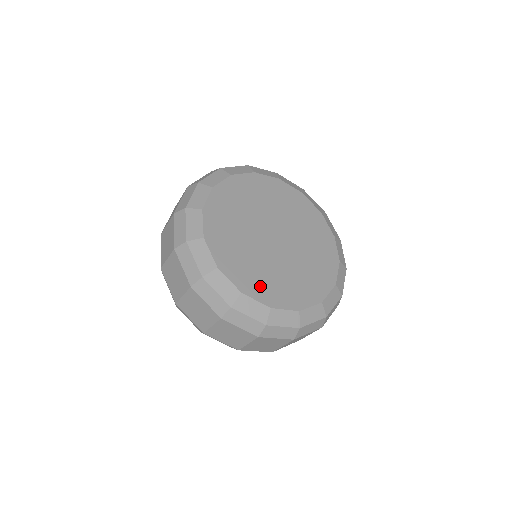
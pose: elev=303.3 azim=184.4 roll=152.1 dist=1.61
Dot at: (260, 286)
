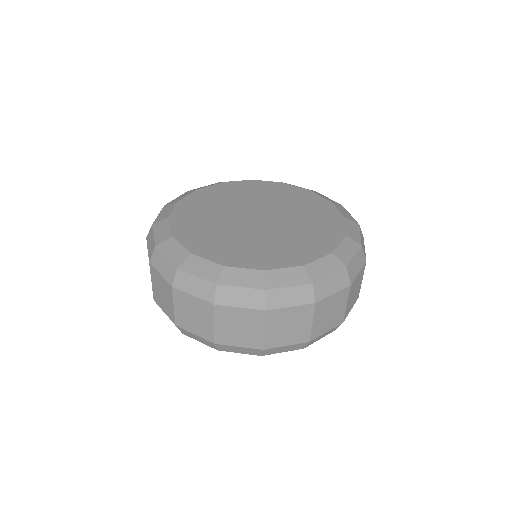
Dot at: (304, 250)
